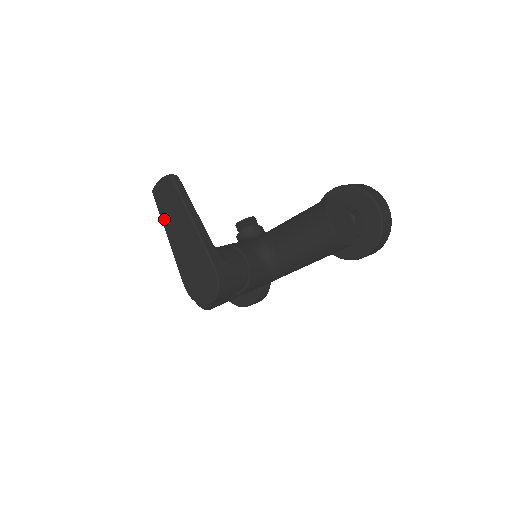
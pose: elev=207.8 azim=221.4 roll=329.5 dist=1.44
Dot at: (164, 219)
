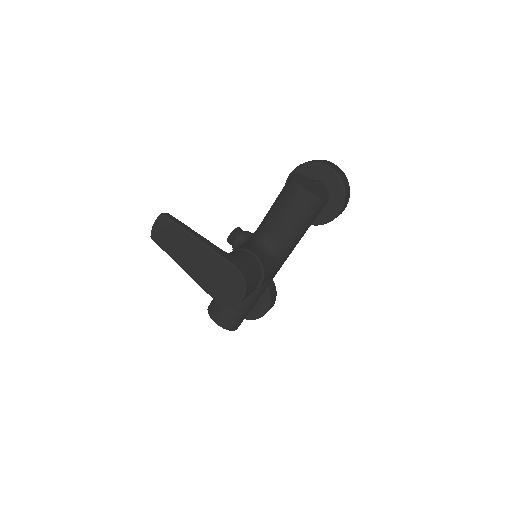
Dot at: (171, 254)
